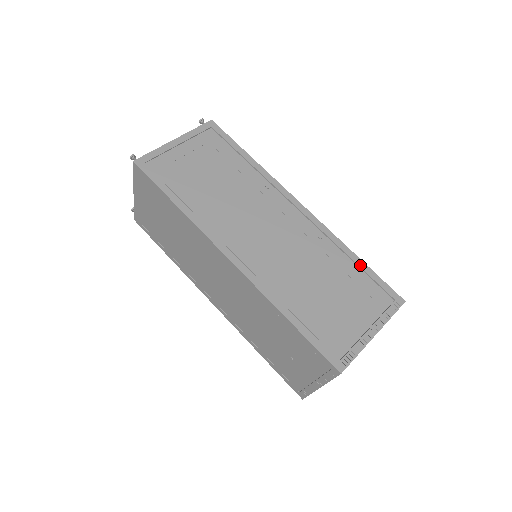
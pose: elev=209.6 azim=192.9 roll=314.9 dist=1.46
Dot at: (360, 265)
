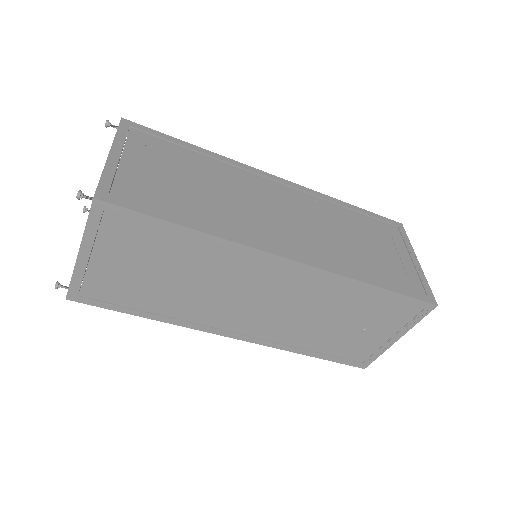
Dot at: (358, 210)
